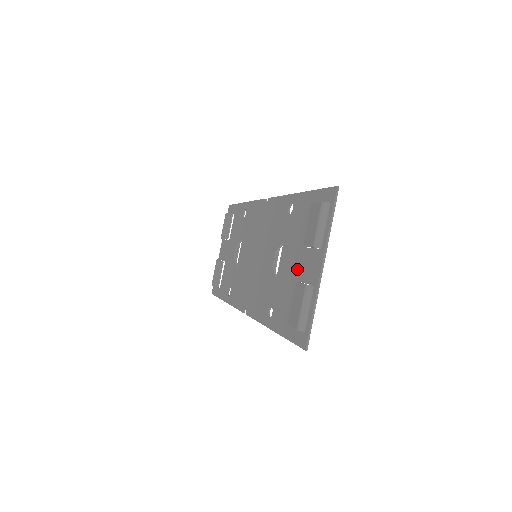
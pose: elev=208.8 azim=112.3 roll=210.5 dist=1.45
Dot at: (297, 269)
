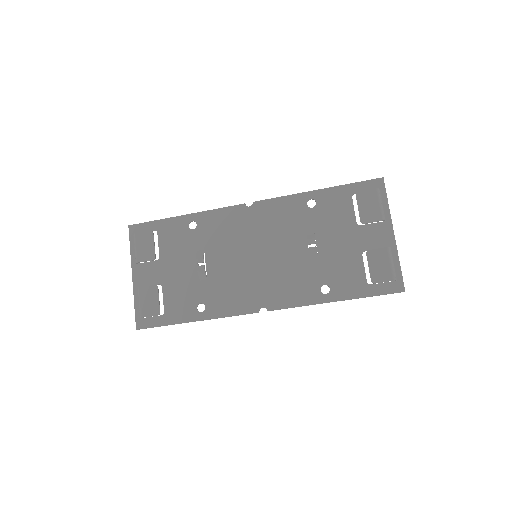
Dot at: (356, 243)
